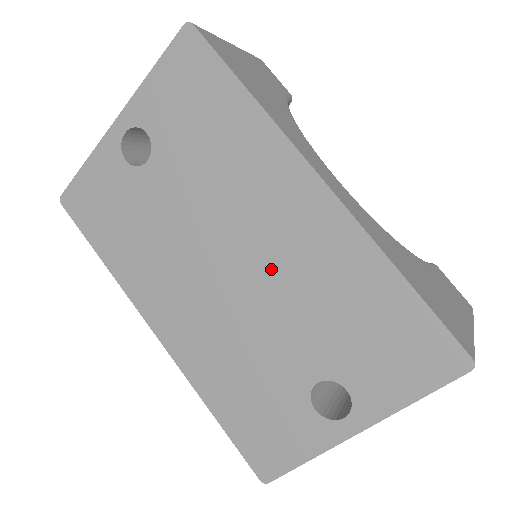
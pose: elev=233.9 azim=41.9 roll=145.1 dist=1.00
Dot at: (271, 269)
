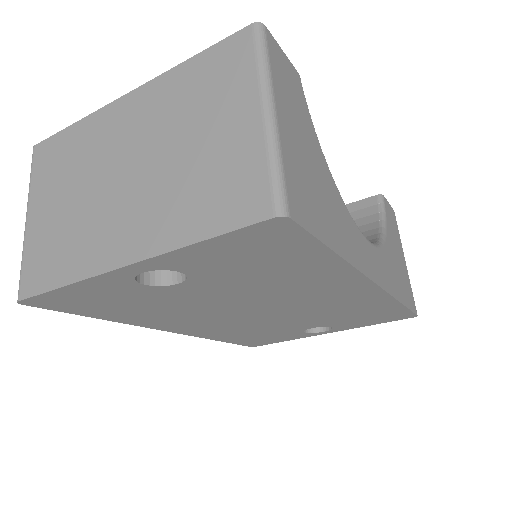
Dot at: (303, 309)
